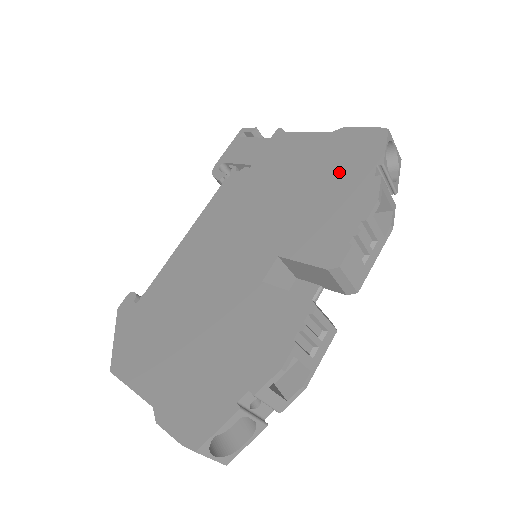
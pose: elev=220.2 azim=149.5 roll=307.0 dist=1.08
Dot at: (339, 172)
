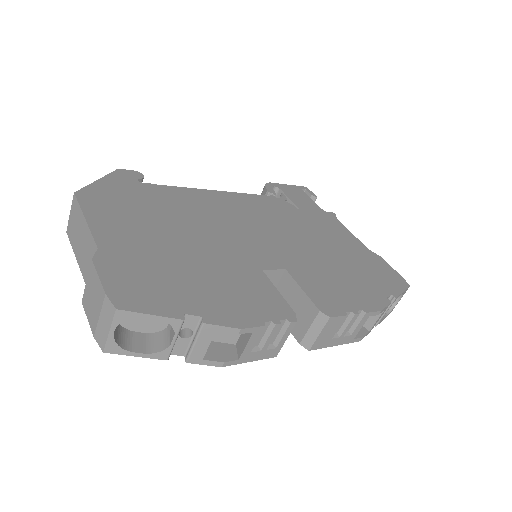
Dot at: (363, 273)
